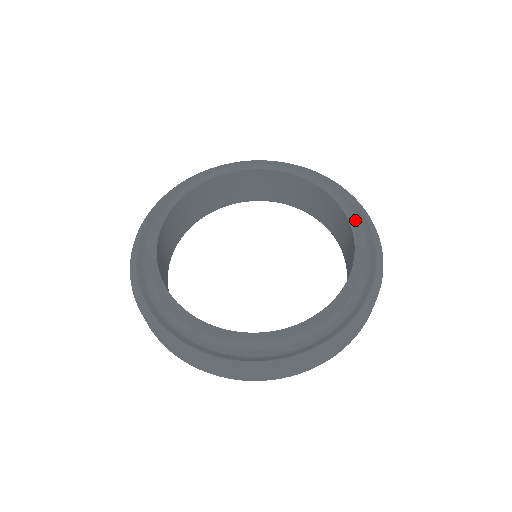
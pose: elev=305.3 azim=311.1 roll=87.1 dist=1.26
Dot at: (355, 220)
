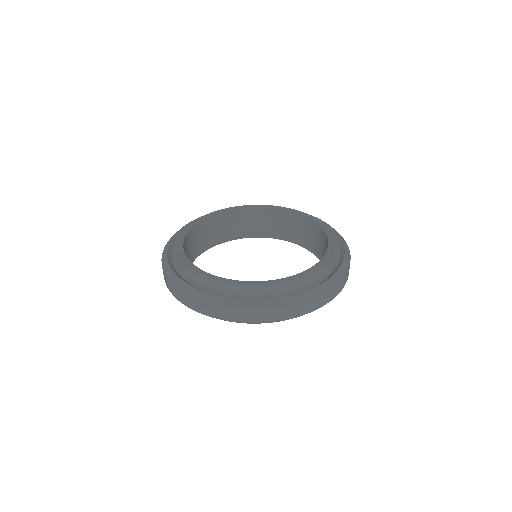
Dot at: (332, 238)
